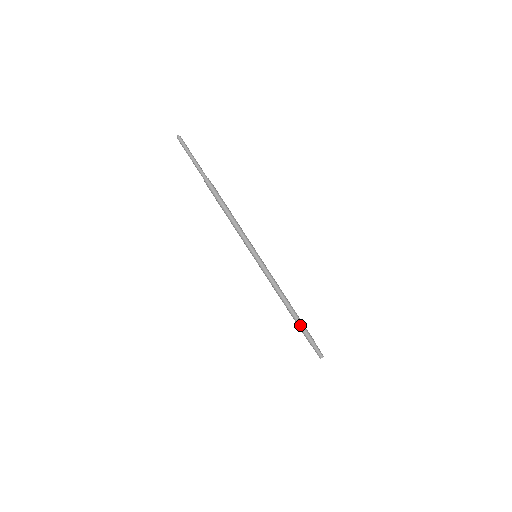
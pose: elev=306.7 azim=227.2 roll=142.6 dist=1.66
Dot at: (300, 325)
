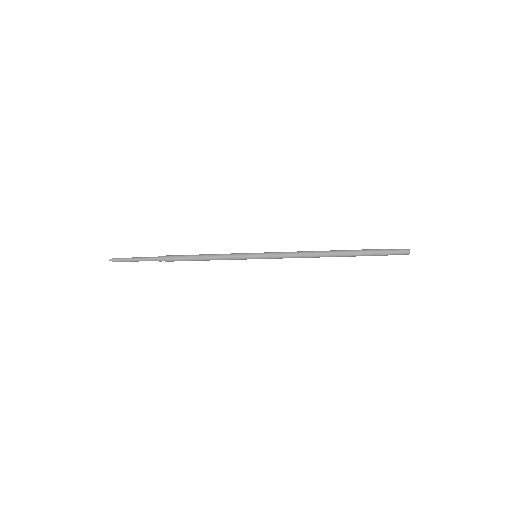
Dot at: (355, 255)
